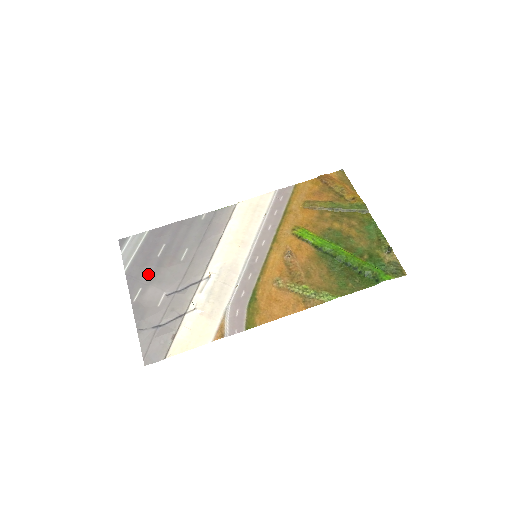
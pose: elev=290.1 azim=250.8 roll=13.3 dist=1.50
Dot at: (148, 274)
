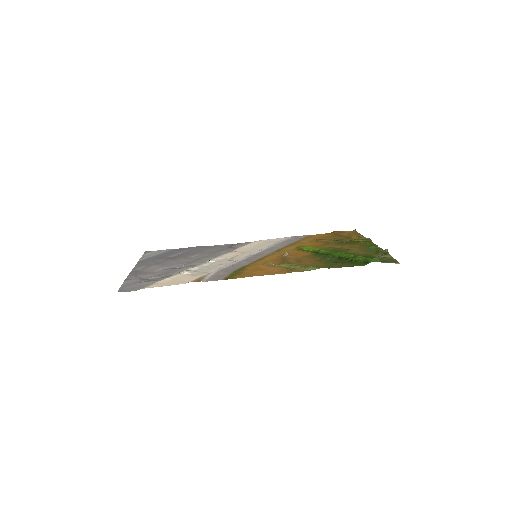
Dot at: (157, 261)
